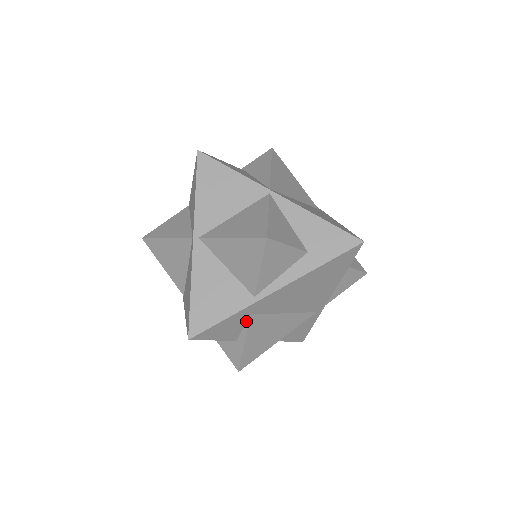
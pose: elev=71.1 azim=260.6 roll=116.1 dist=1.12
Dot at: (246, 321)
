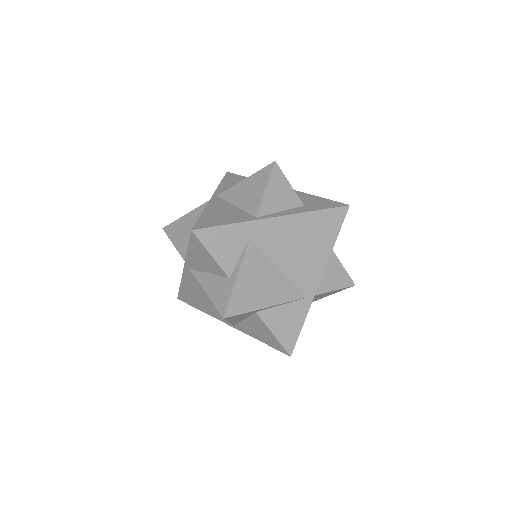
Dot at: (244, 247)
